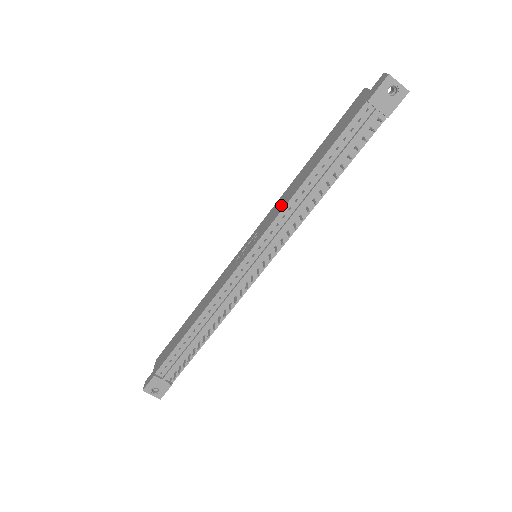
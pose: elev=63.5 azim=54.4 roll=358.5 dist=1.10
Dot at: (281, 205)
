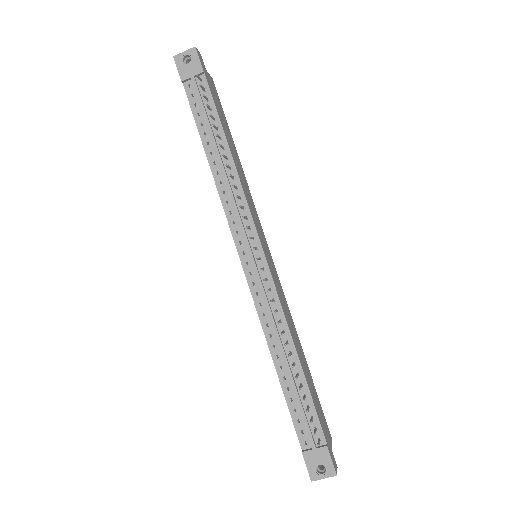
Dot at: occluded
